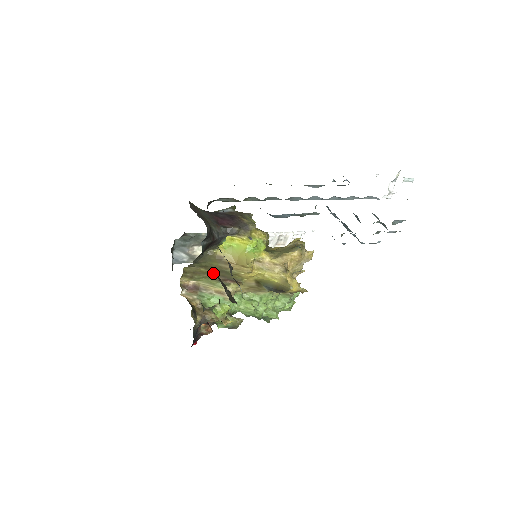
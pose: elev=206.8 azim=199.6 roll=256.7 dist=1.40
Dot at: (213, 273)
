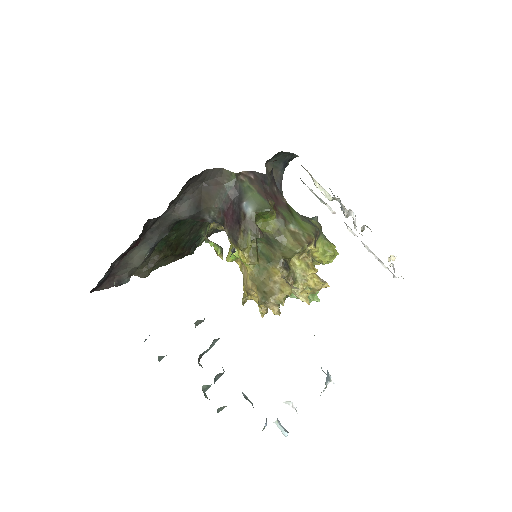
Dot at: occluded
